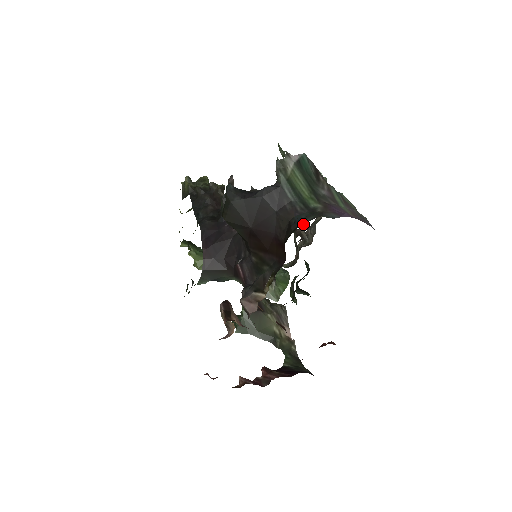
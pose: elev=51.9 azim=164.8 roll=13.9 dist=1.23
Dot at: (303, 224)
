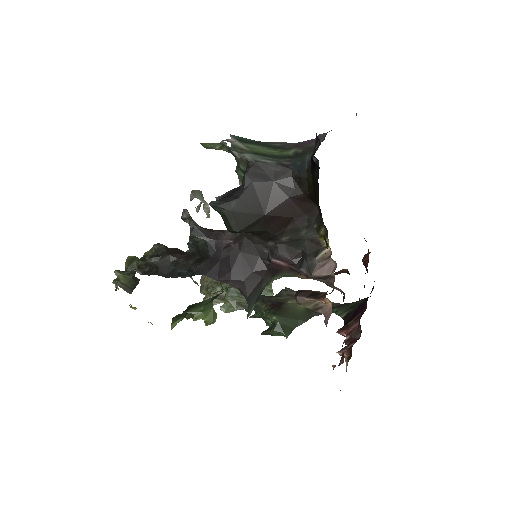
Dot at: (311, 164)
